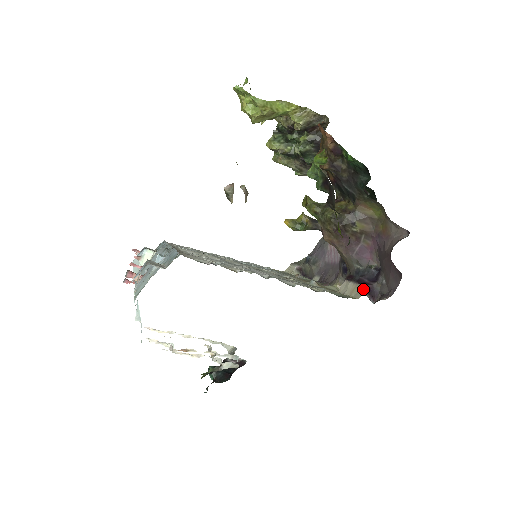
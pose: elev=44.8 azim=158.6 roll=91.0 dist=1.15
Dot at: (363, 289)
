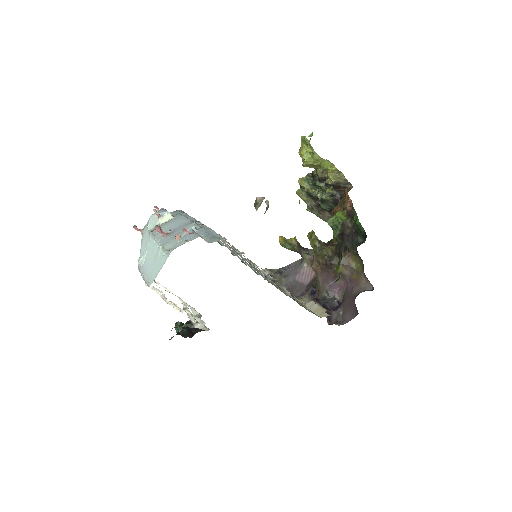
Dot at: (326, 312)
